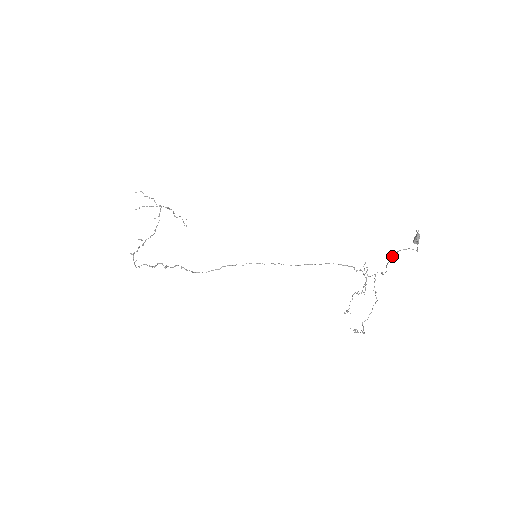
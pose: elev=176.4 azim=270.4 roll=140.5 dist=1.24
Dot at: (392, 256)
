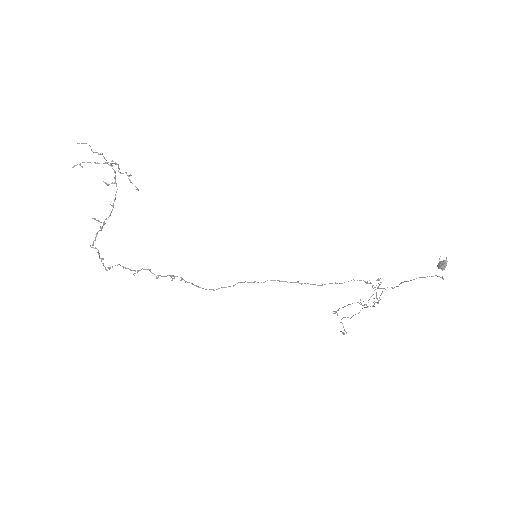
Dot at: occluded
